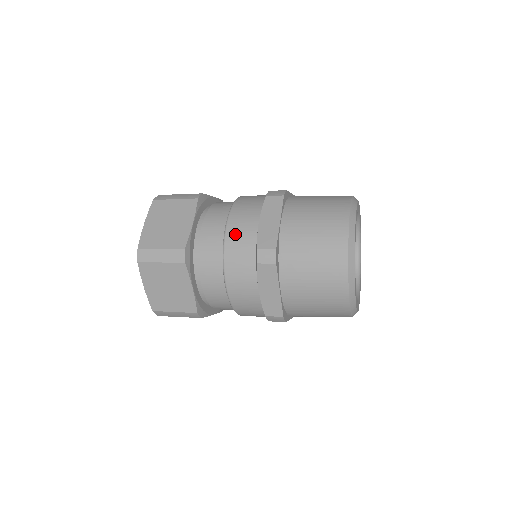
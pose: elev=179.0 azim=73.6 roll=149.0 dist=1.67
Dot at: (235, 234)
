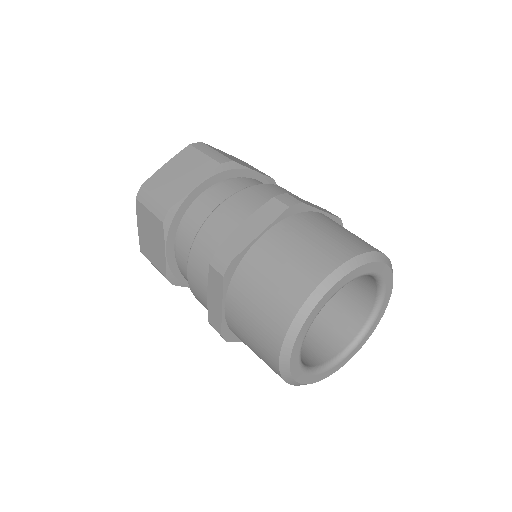
Dot at: (216, 221)
